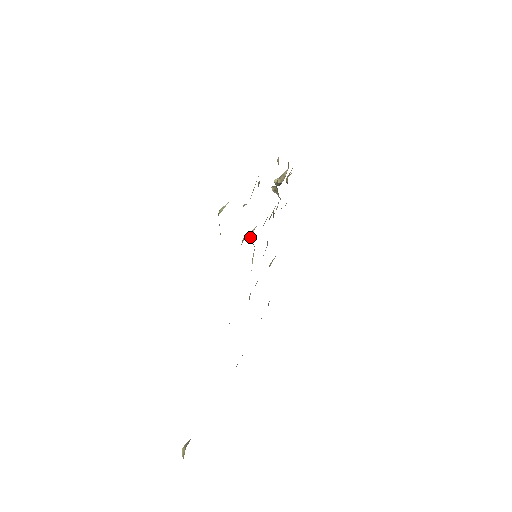
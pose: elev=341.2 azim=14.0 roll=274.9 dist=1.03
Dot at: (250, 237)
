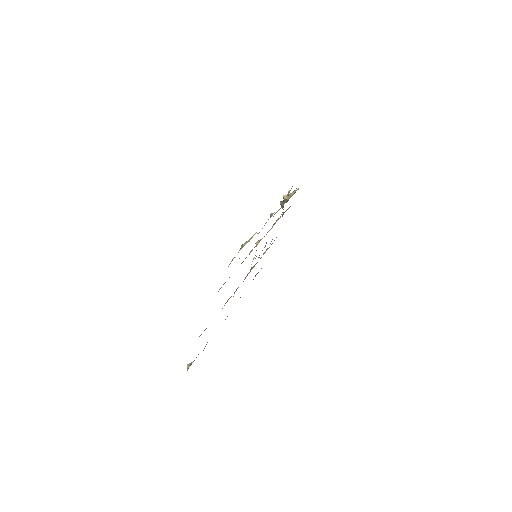
Dot at: (256, 246)
